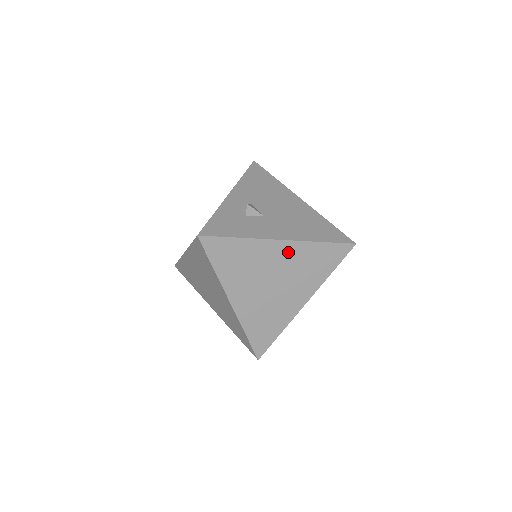
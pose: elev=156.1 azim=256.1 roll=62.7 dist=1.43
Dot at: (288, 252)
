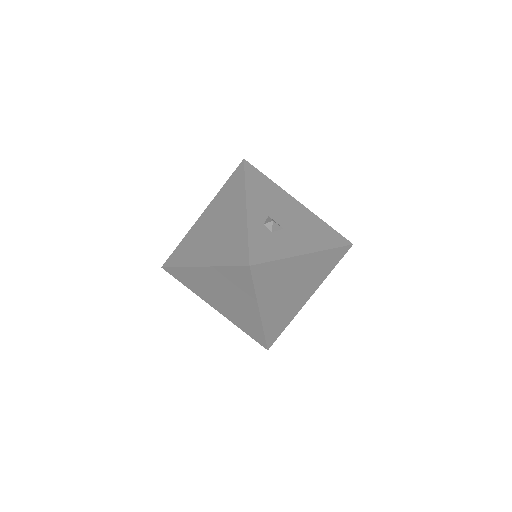
Dot at: (309, 262)
